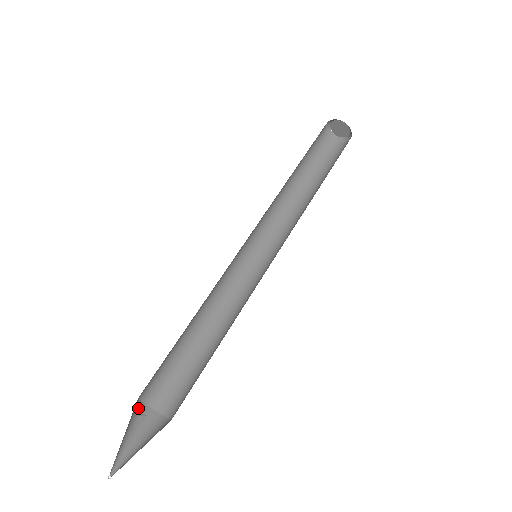
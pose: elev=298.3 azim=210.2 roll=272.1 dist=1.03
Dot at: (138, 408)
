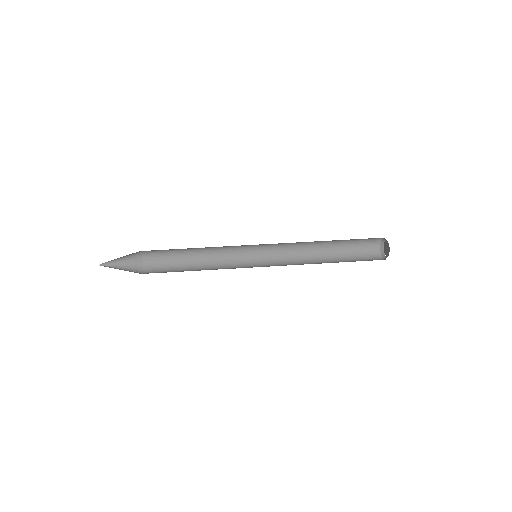
Dot at: (139, 268)
